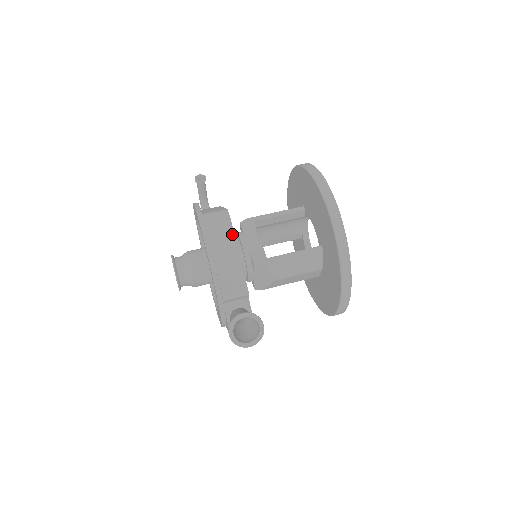
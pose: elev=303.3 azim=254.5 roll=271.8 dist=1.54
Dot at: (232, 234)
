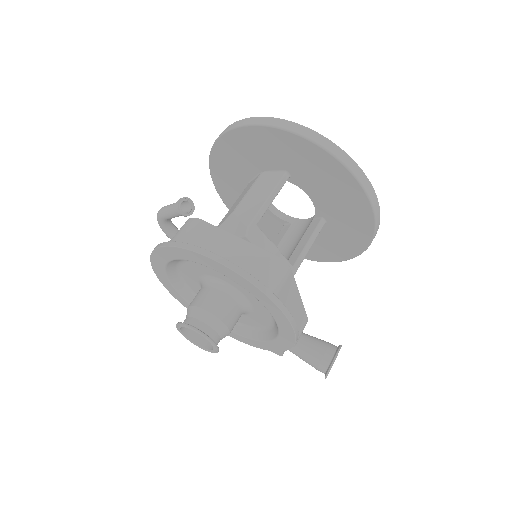
Dot at: (294, 283)
